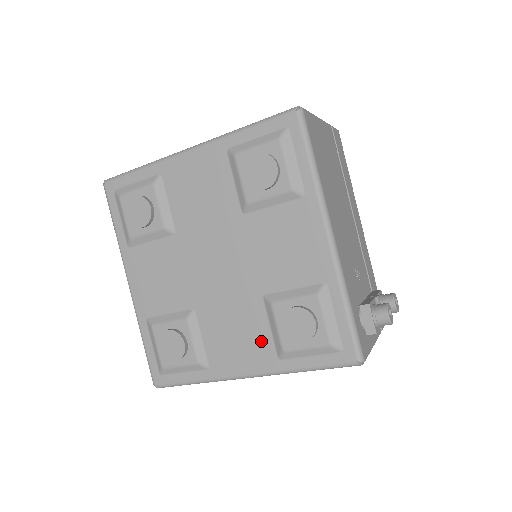
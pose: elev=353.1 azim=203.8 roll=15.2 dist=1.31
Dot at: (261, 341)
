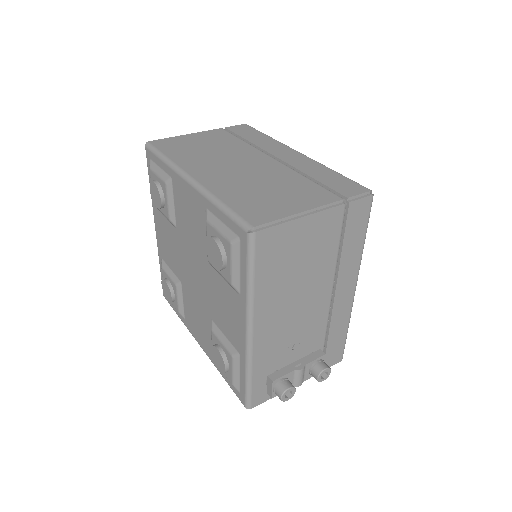
Dot at: (207, 339)
